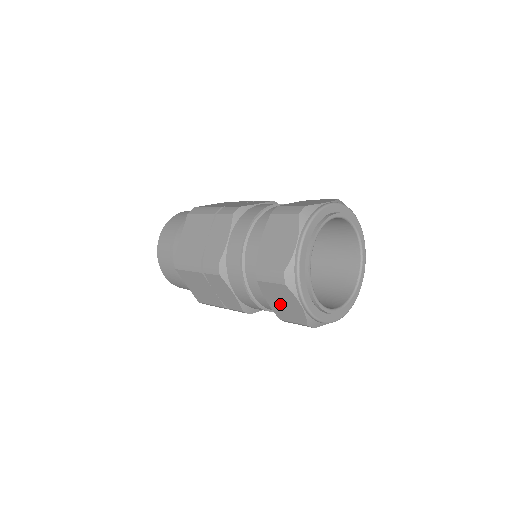
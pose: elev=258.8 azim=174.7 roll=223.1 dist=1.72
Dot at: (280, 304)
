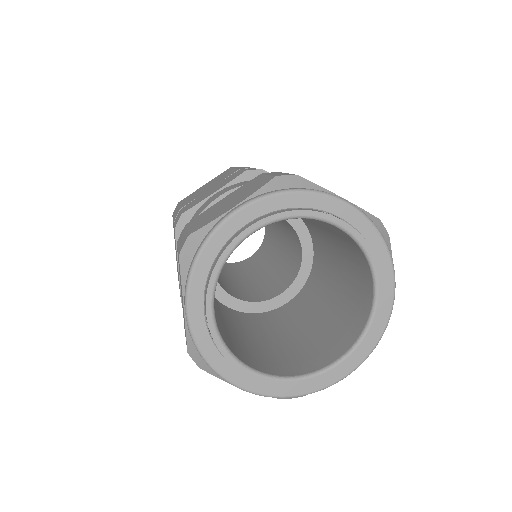
Dot at: occluded
